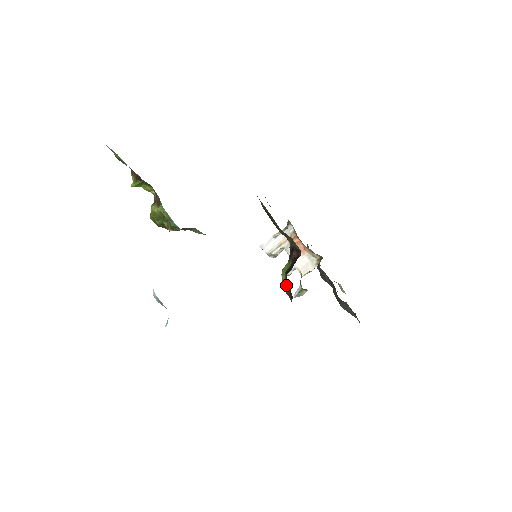
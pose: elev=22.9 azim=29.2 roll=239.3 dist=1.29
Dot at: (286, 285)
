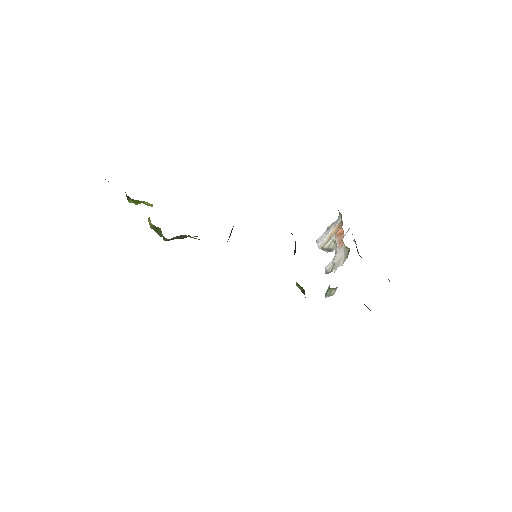
Dot at: (298, 285)
